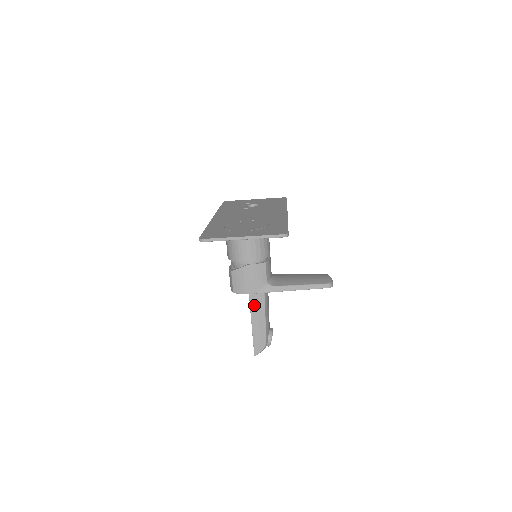
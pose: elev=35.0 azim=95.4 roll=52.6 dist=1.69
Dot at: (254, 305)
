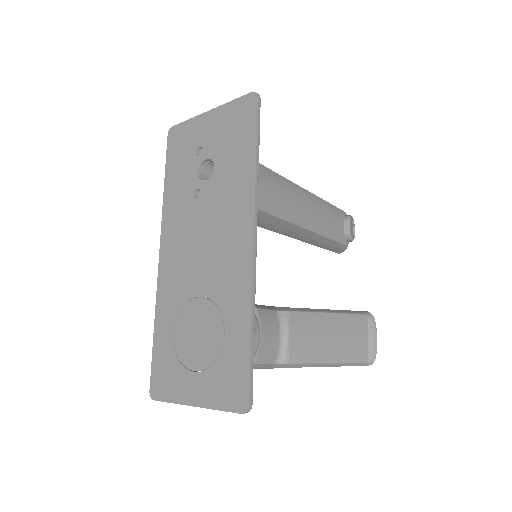
Dot at: (303, 239)
